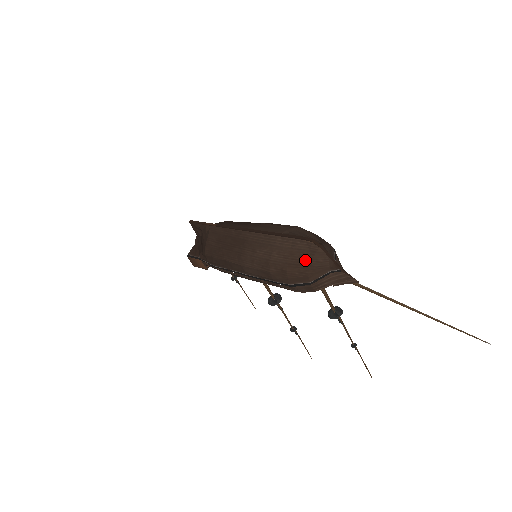
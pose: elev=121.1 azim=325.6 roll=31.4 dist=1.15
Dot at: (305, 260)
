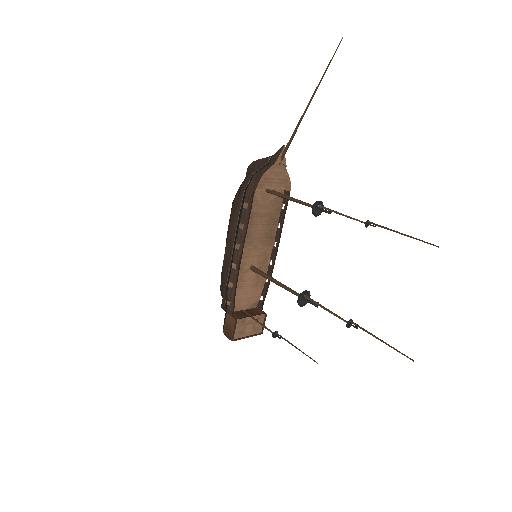
Dot at: (248, 174)
